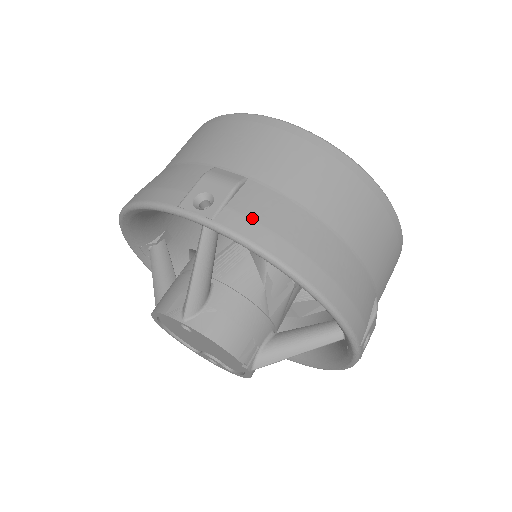
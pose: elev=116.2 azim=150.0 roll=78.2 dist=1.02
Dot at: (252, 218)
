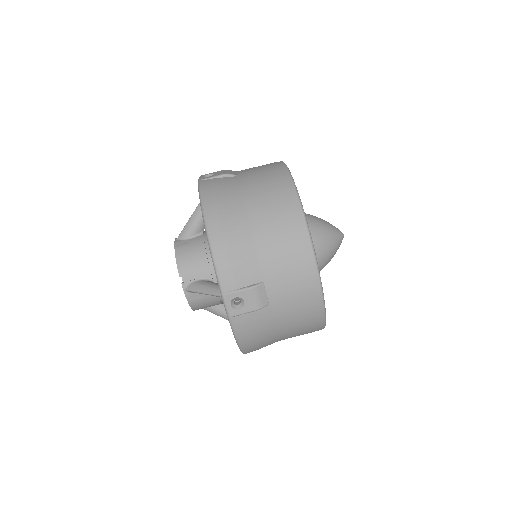
Dot at: (214, 185)
